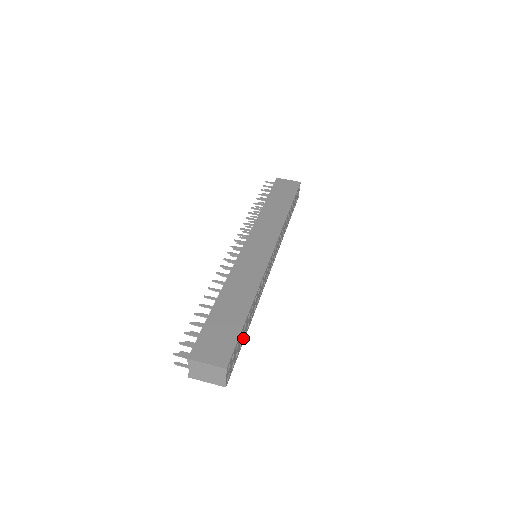
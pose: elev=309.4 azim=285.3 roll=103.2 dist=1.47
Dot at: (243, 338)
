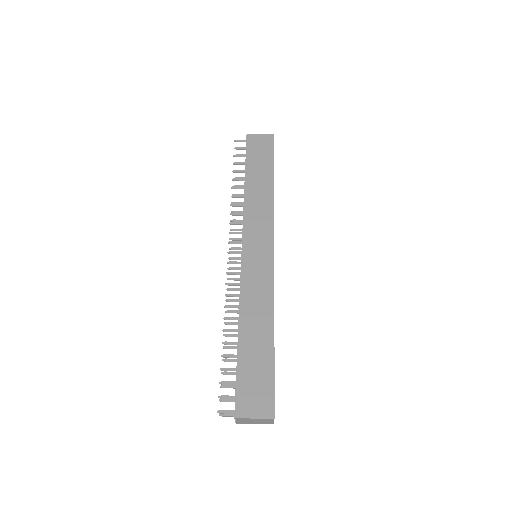
Dot at: occluded
